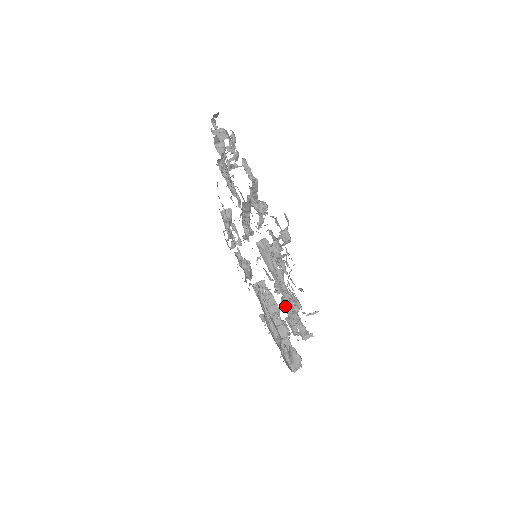
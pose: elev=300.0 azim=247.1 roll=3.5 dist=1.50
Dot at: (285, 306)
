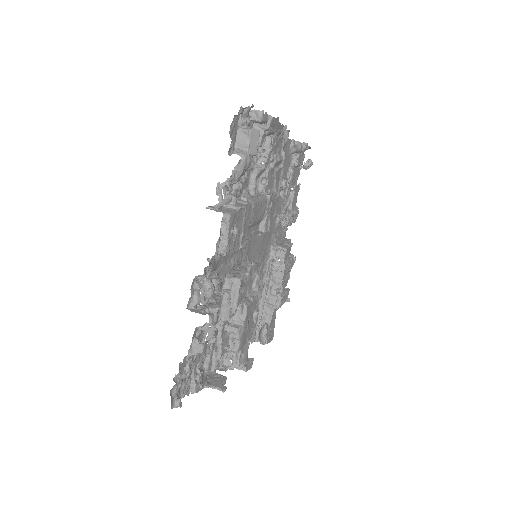
Dot at: (215, 352)
